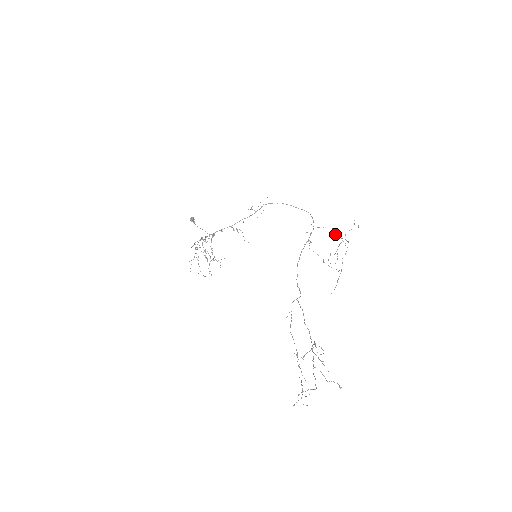
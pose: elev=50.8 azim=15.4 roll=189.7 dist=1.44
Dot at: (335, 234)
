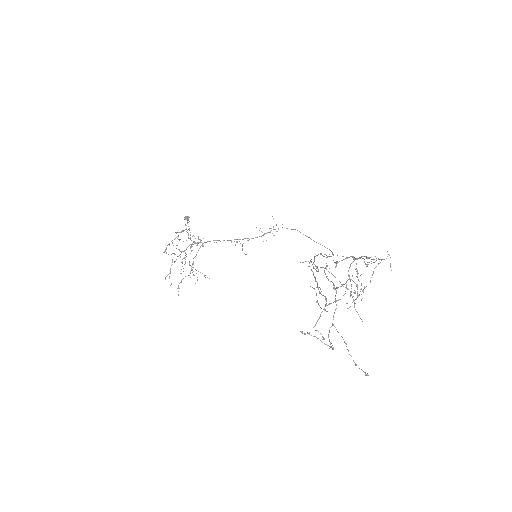
Dot at: (357, 270)
